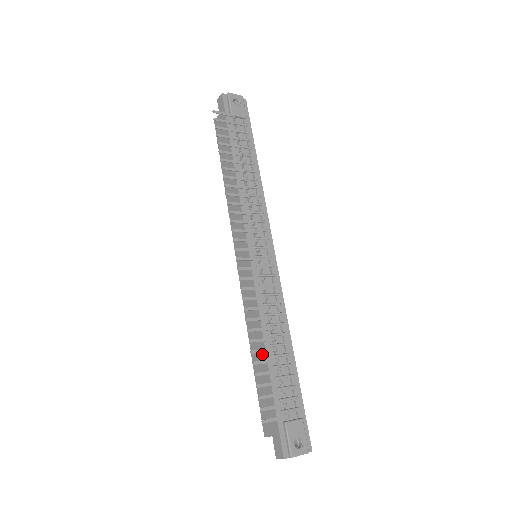
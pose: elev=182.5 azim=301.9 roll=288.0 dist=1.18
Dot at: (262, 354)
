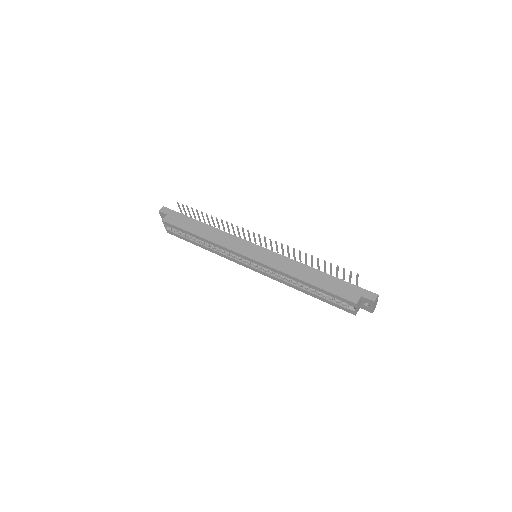
Dot at: (315, 273)
